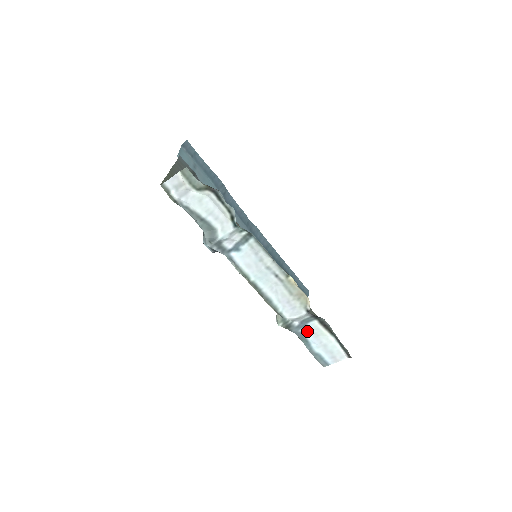
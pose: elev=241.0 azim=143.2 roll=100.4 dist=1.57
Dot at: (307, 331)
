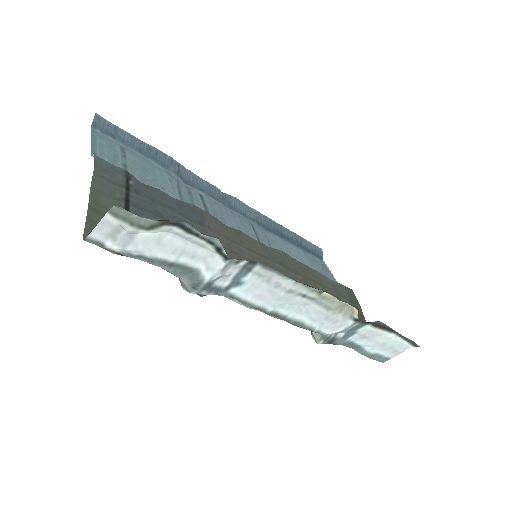
Dot at: (357, 338)
